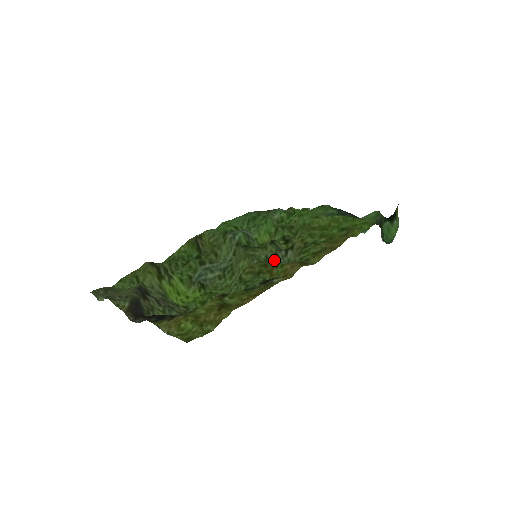
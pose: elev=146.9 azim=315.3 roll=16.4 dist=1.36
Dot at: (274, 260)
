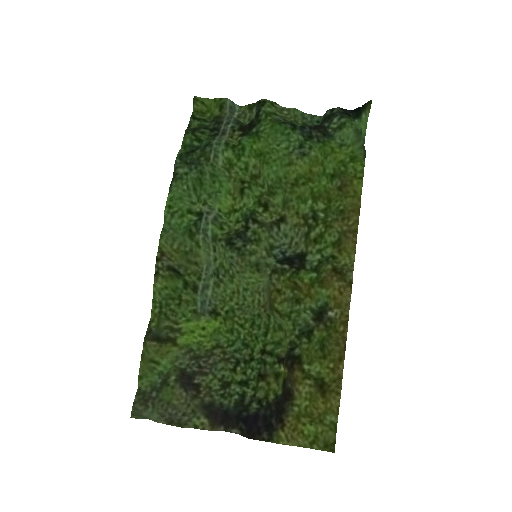
Dot at: (296, 271)
